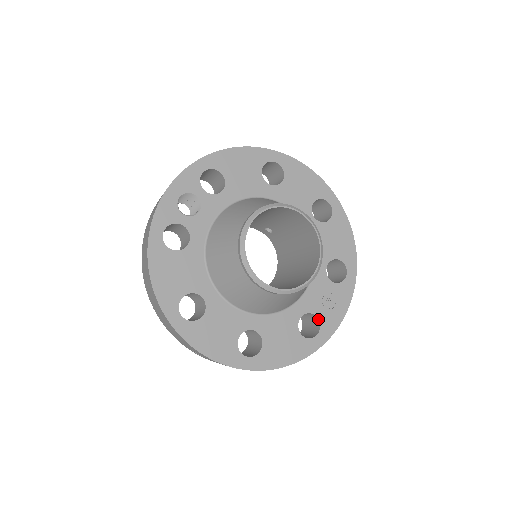
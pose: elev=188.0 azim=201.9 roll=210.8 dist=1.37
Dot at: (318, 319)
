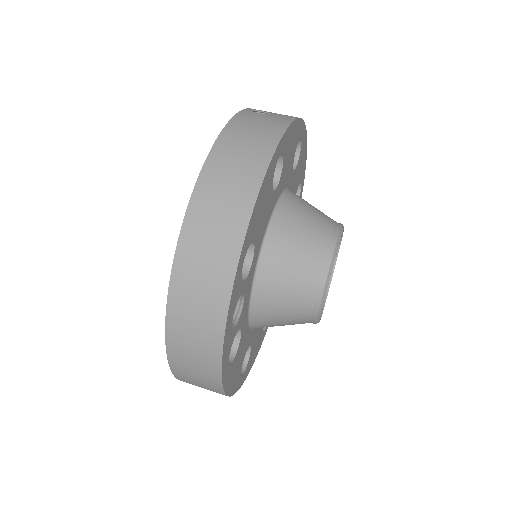
Dot at: occluded
